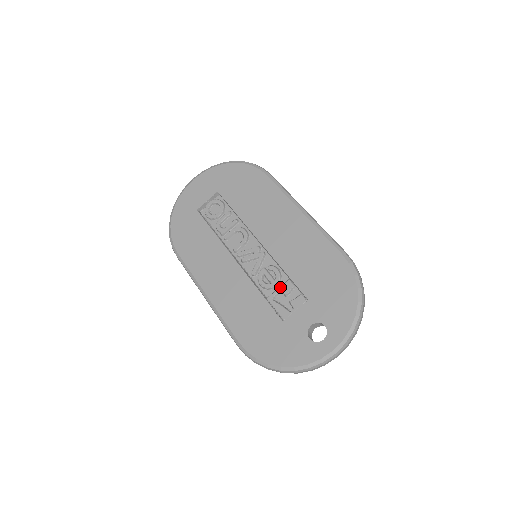
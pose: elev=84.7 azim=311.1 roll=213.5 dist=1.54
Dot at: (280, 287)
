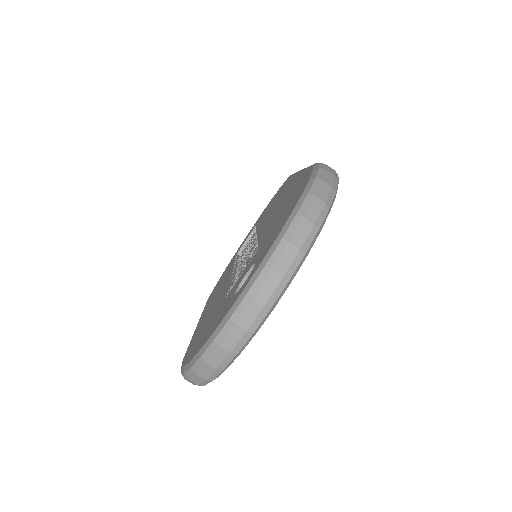
Dot at: occluded
